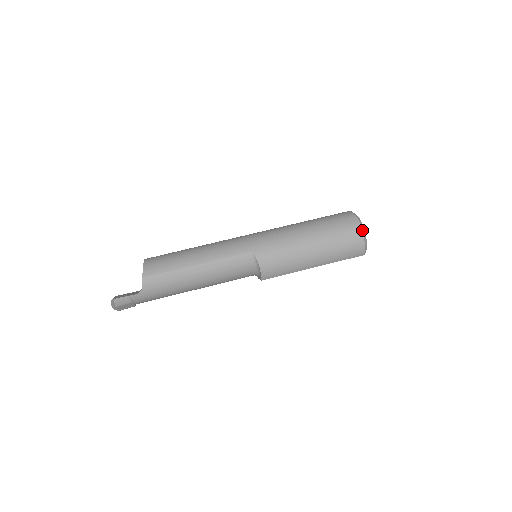
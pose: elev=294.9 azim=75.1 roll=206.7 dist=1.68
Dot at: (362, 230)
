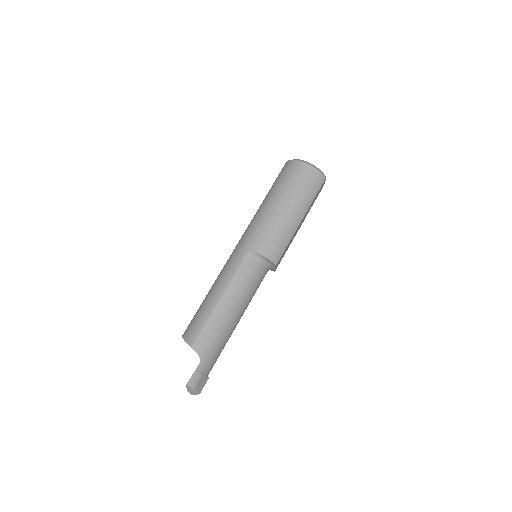
Dot at: (305, 163)
